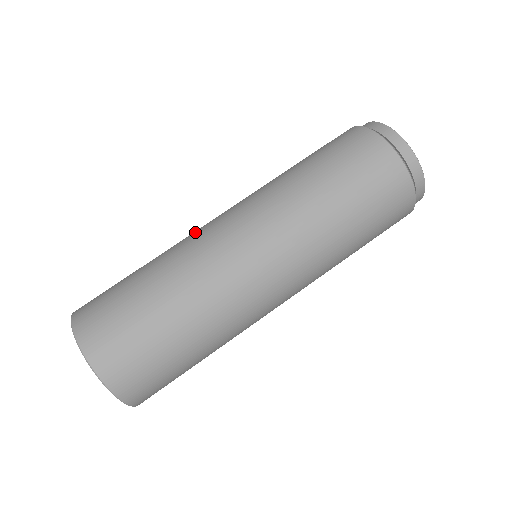
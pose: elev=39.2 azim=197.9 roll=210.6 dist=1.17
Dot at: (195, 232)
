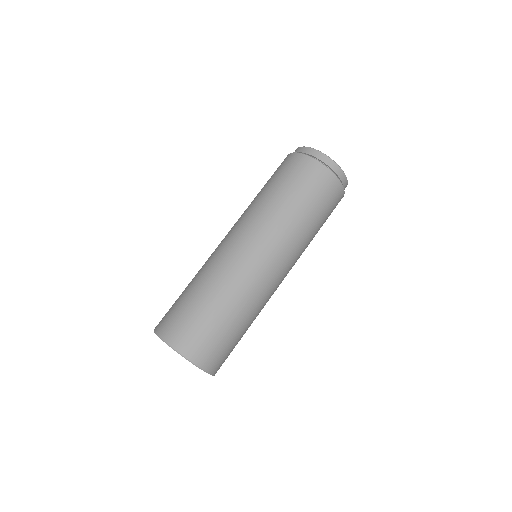
Dot at: occluded
